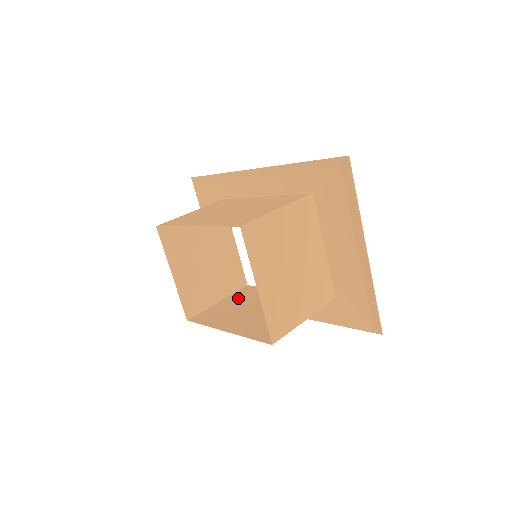
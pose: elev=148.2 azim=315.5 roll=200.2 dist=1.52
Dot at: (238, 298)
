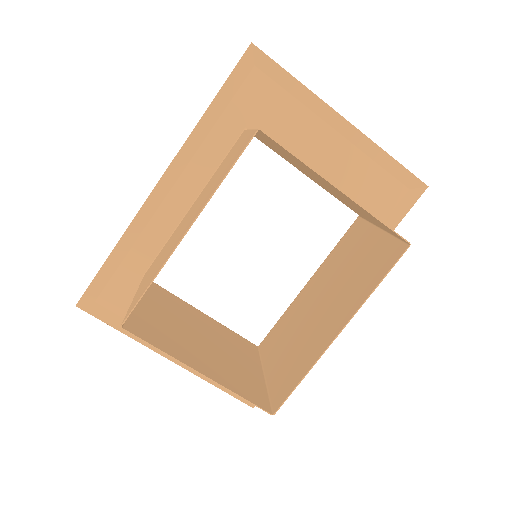
Dot at: (277, 347)
